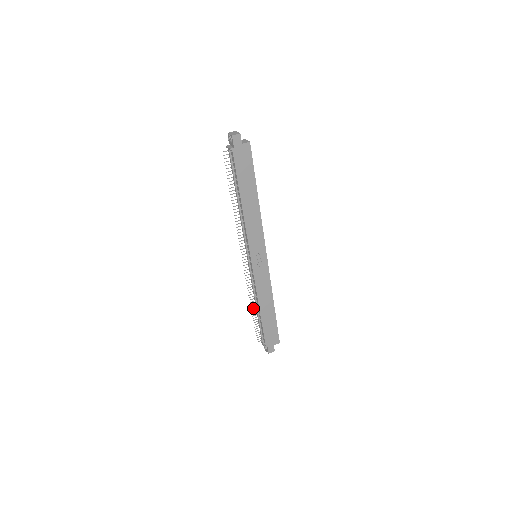
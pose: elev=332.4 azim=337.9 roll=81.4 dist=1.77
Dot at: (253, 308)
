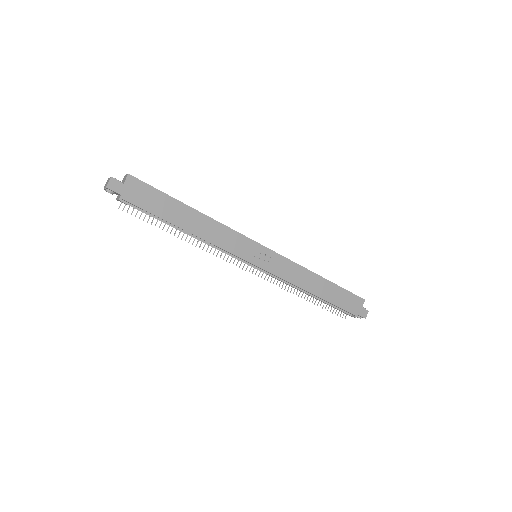
Dot at: (307, 298)
